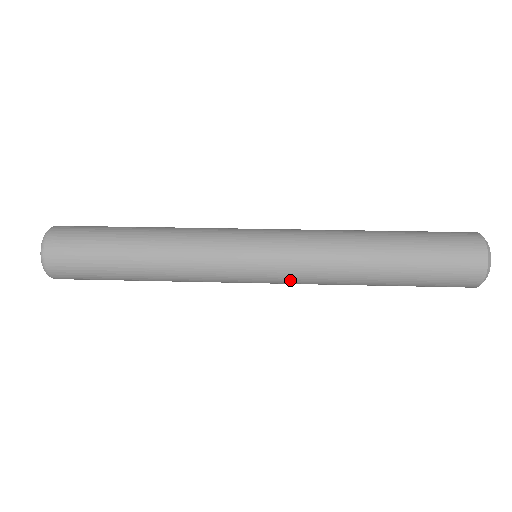
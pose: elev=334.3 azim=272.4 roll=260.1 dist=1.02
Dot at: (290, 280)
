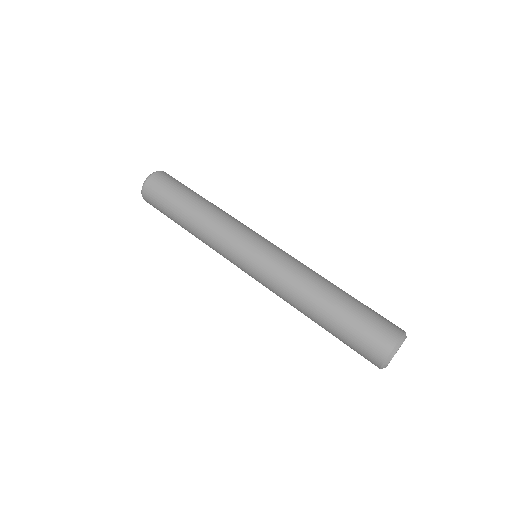
Dot at: occluded
